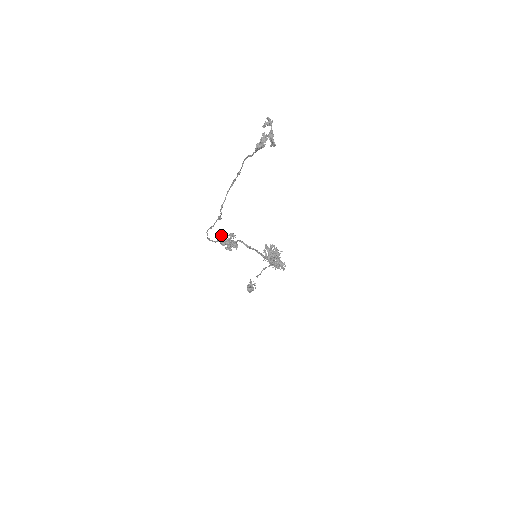
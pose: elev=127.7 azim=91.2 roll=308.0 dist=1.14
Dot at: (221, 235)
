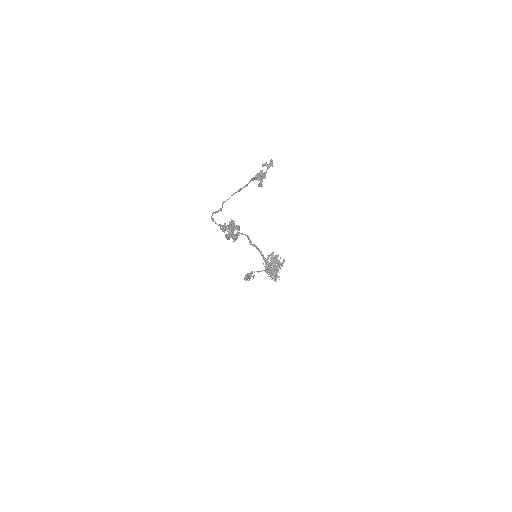
Dot at: occluded
